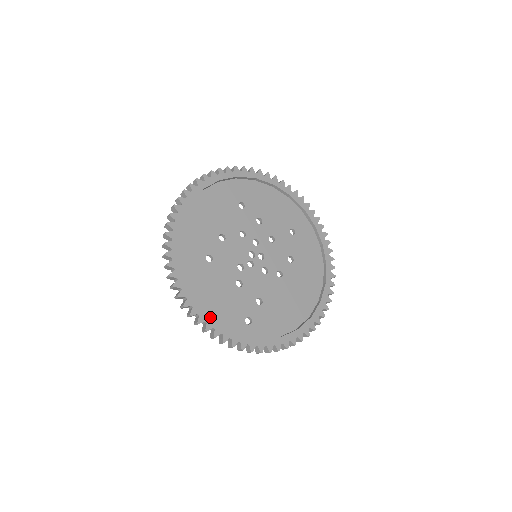
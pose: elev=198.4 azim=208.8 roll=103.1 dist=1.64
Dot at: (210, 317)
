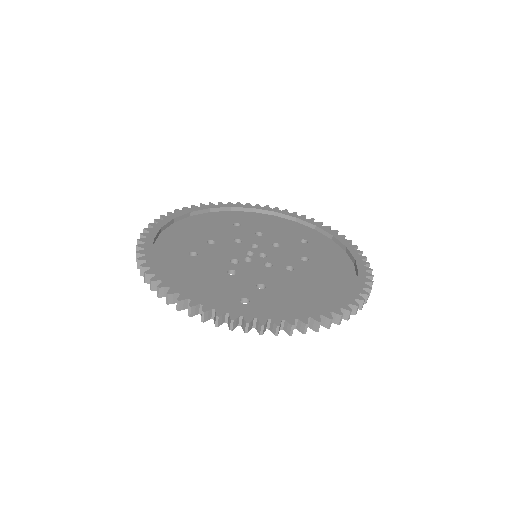
Dot at: (185, 290)
